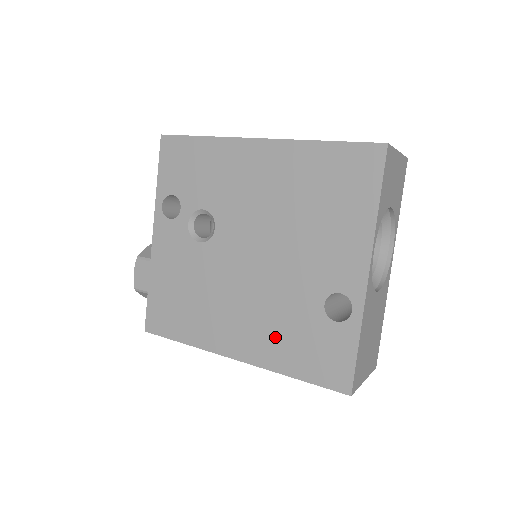
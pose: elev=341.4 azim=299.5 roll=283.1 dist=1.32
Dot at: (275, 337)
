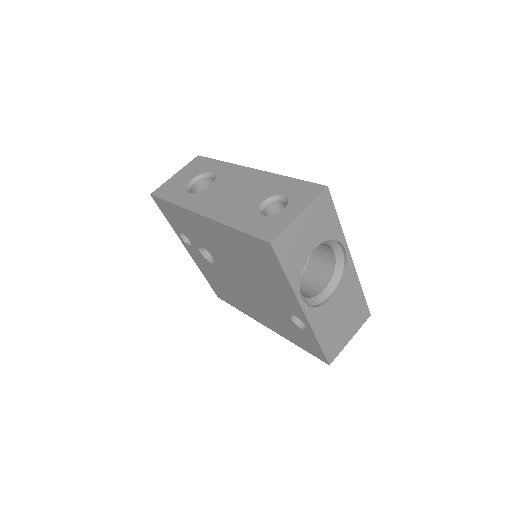
Dot at: (278, 324)
